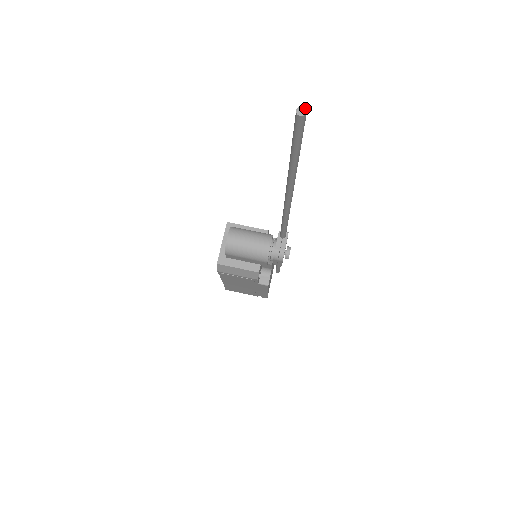
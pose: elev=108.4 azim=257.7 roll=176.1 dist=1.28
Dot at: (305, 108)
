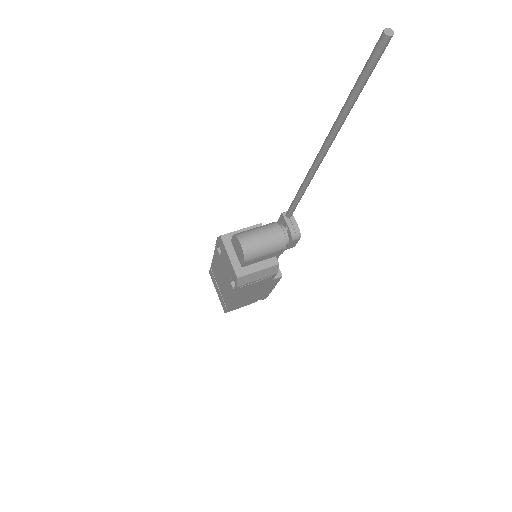
Dot at: (389, 28)
